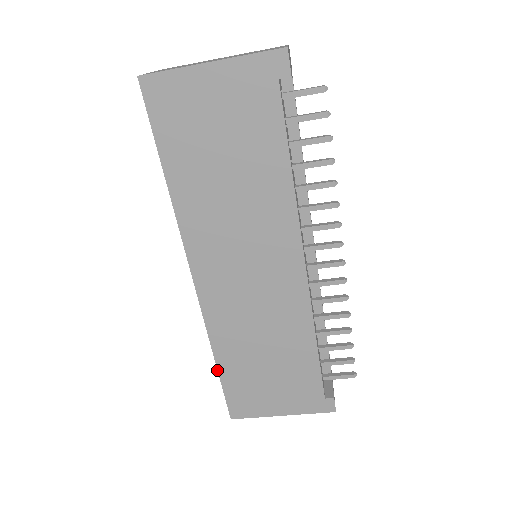
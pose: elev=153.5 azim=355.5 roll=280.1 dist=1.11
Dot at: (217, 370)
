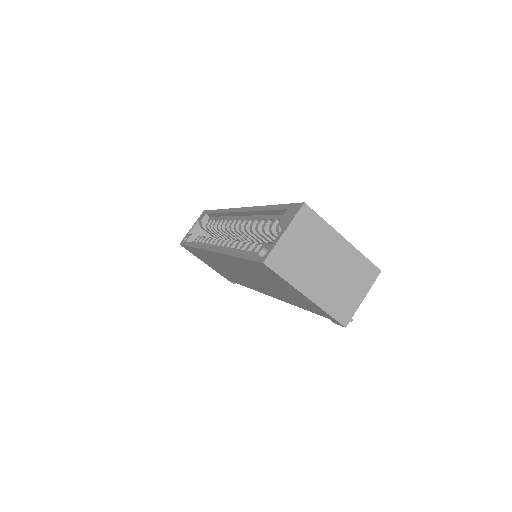
Dot at: (189, 246)
